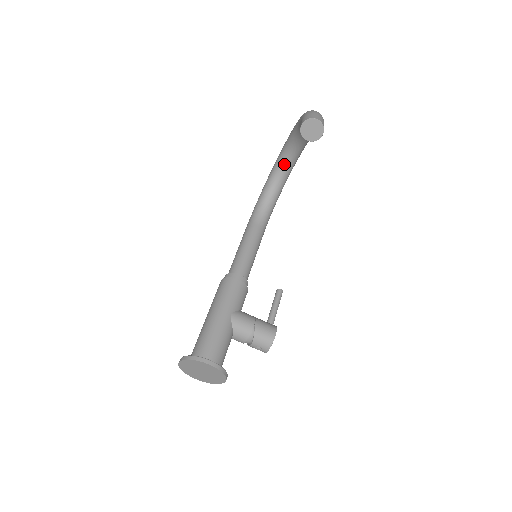
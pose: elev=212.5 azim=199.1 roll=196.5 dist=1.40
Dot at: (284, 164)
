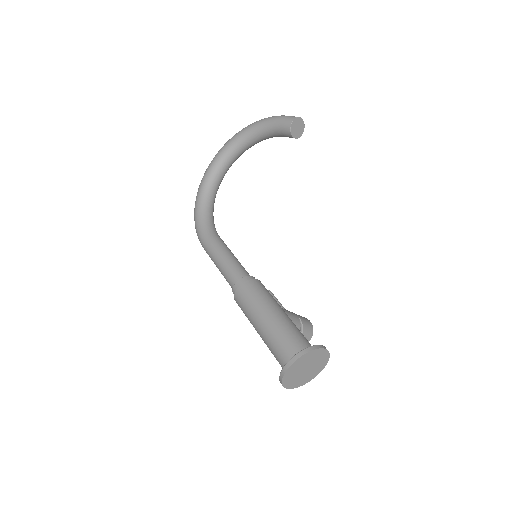
Dot at: (219, 175)
